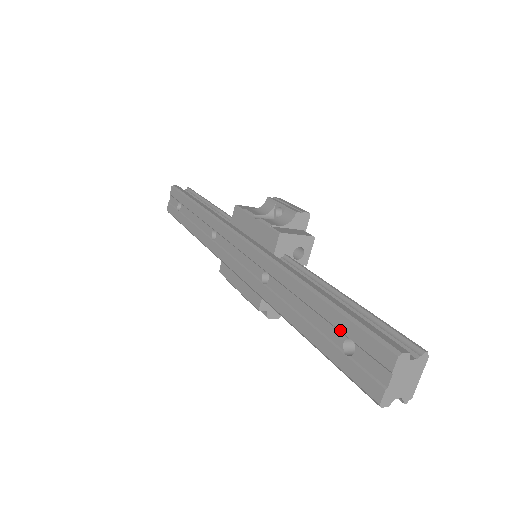
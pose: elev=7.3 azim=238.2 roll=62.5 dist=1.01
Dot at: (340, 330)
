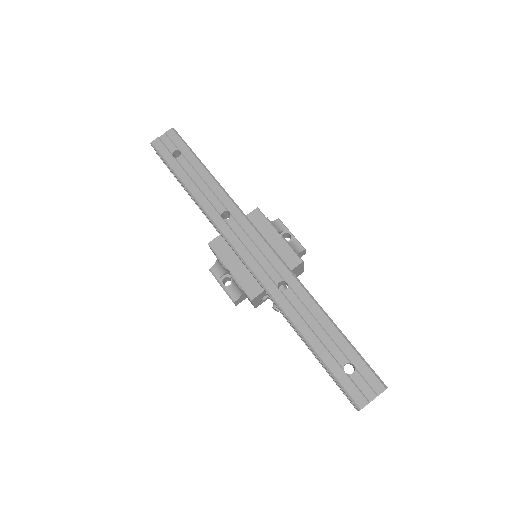
Dot at: (347, 356)
